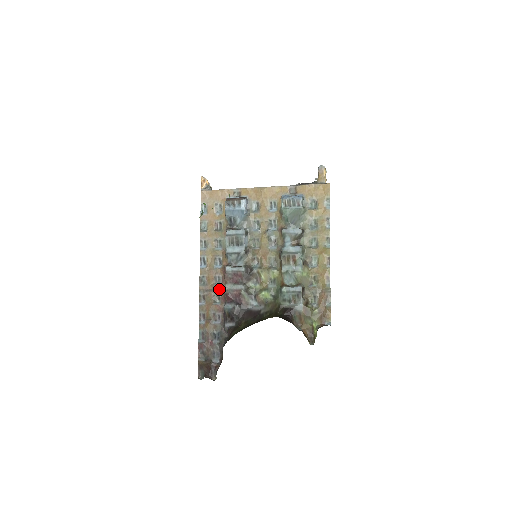
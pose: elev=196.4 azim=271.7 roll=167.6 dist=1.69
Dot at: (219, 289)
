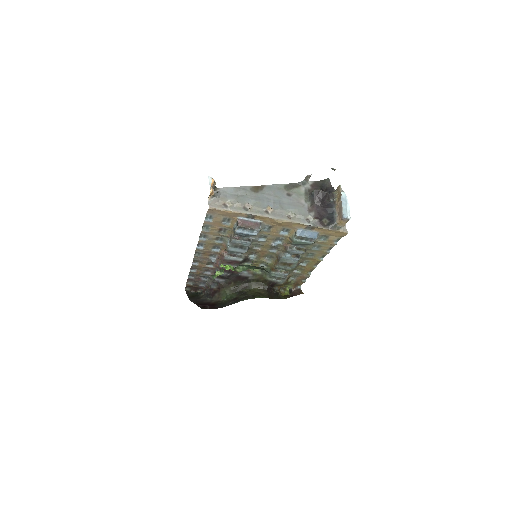
Dot at: (214, 262)
